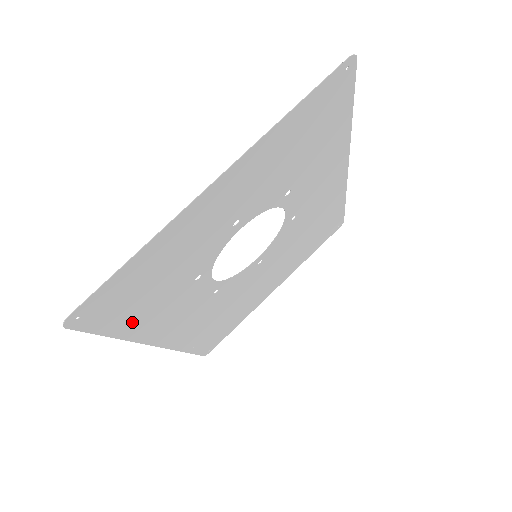
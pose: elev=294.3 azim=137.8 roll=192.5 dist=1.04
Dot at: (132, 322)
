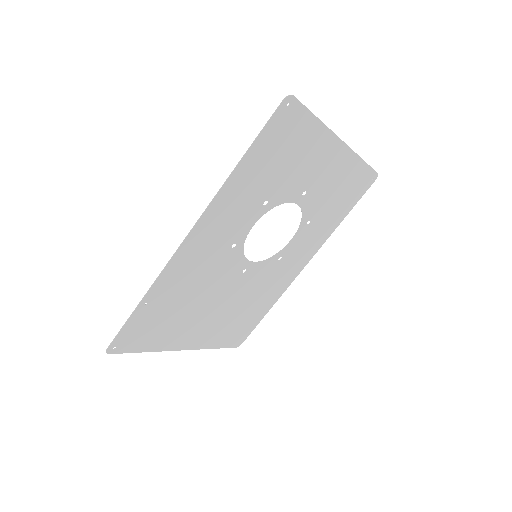
Dot at: (250, 166)
